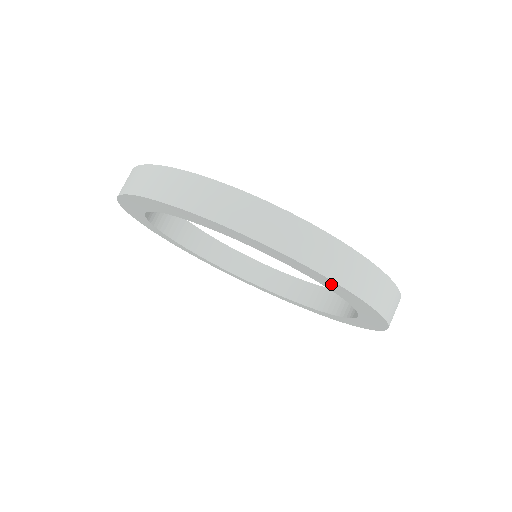
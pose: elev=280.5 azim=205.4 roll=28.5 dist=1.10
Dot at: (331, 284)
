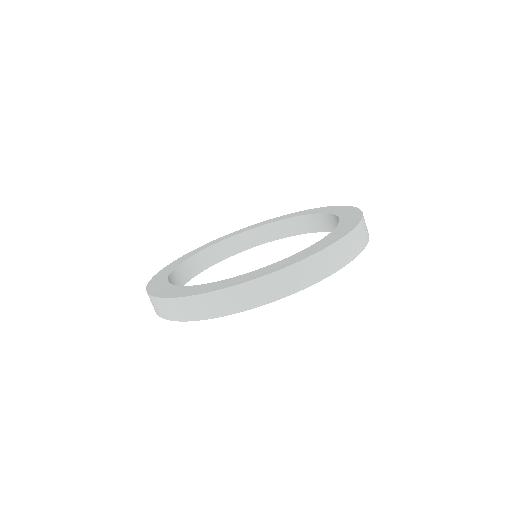
Dot at: occluded
